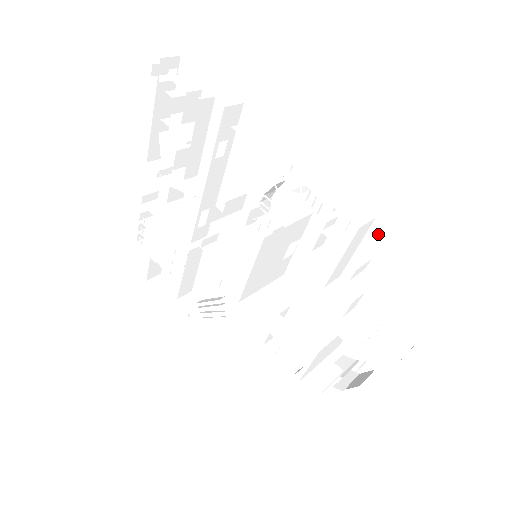
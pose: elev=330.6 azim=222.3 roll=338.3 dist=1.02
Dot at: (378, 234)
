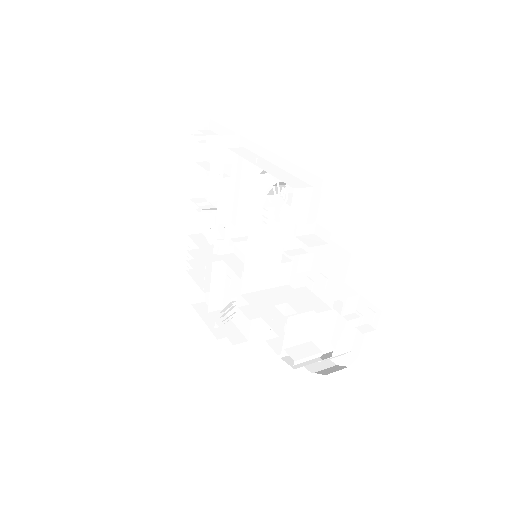
Dot at: (317, 199)
